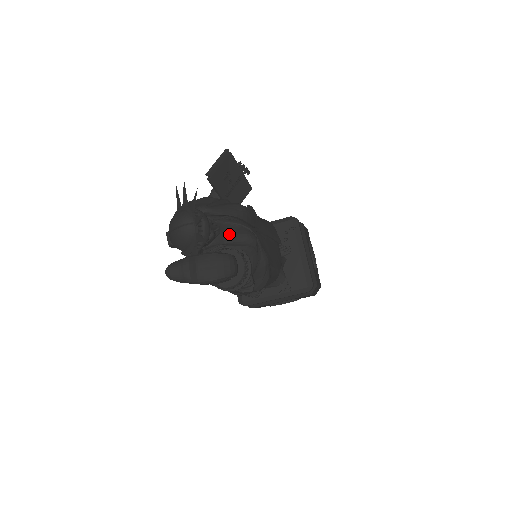
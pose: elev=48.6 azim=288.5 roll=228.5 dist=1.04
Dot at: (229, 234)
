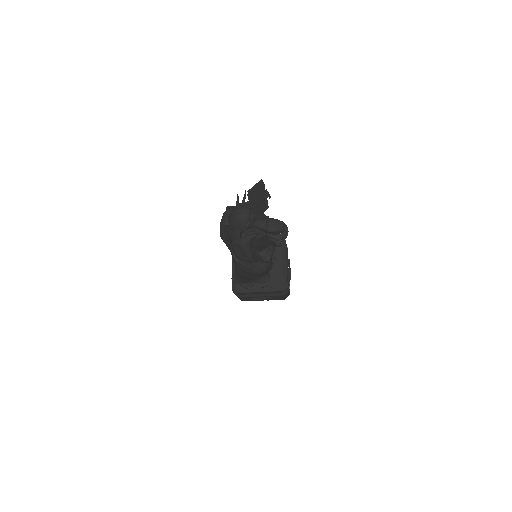
Dot at: occluded
